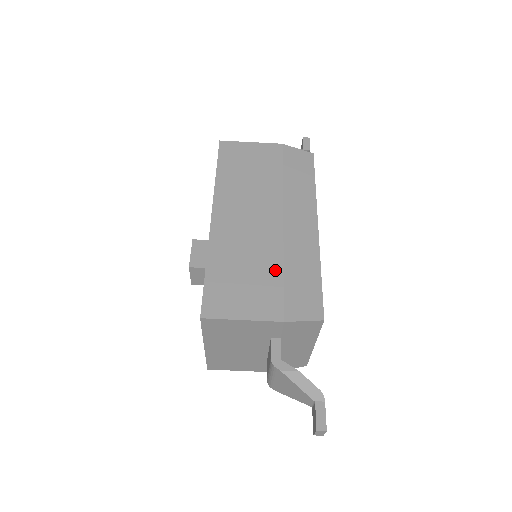
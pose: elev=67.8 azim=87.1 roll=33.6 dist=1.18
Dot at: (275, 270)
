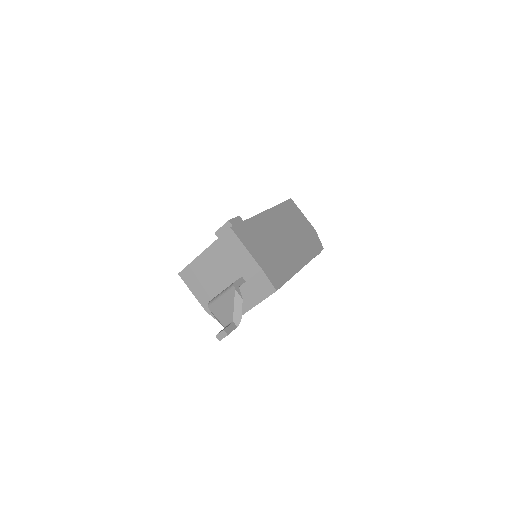
Dot at: (274, 254)
